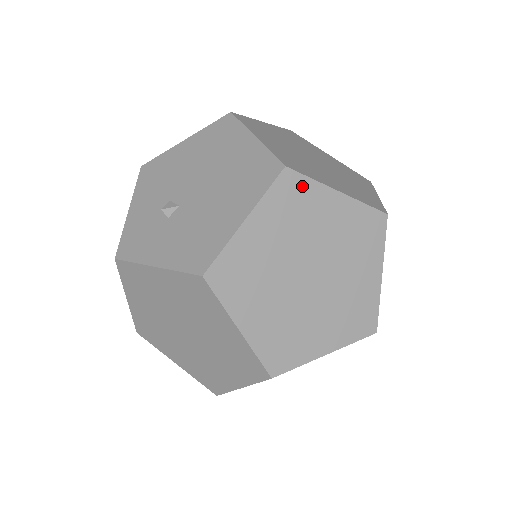
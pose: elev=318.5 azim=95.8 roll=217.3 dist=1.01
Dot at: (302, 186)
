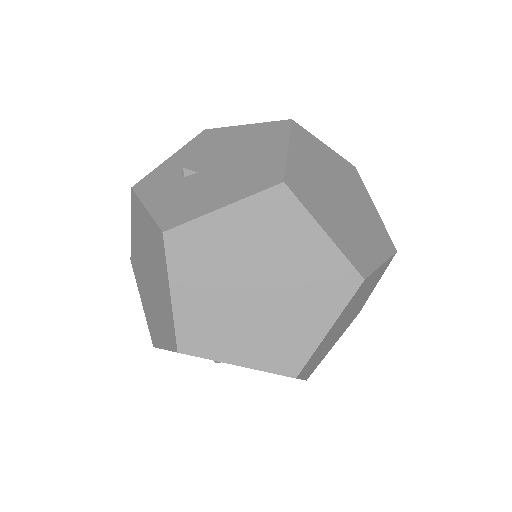
Dot at: (291, 207)
